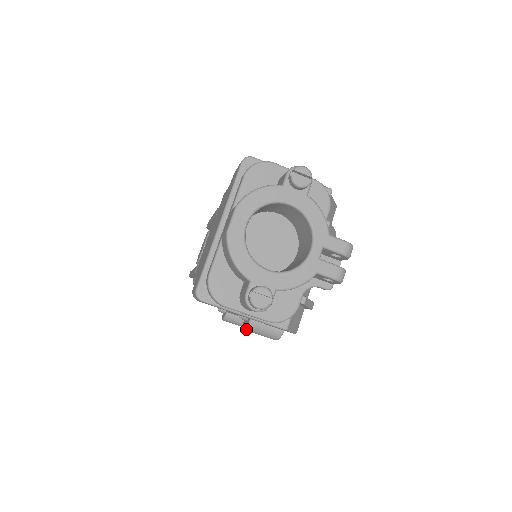
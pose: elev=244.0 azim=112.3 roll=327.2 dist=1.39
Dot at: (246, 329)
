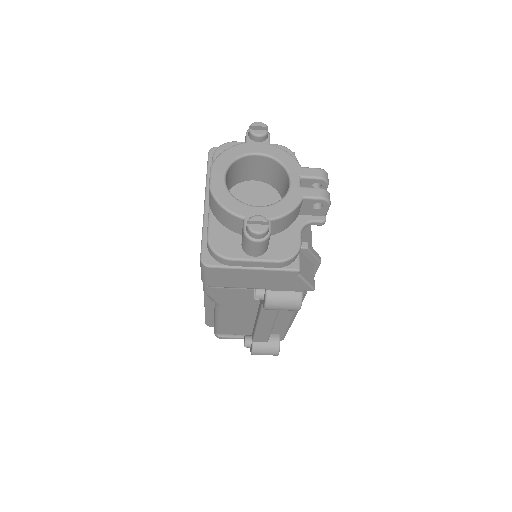
Dot at: (266, 305)
